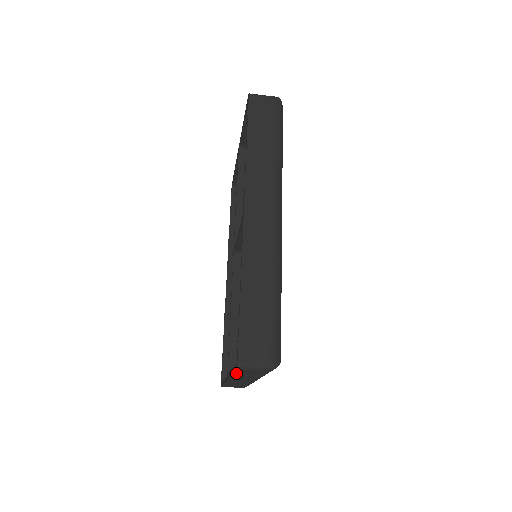
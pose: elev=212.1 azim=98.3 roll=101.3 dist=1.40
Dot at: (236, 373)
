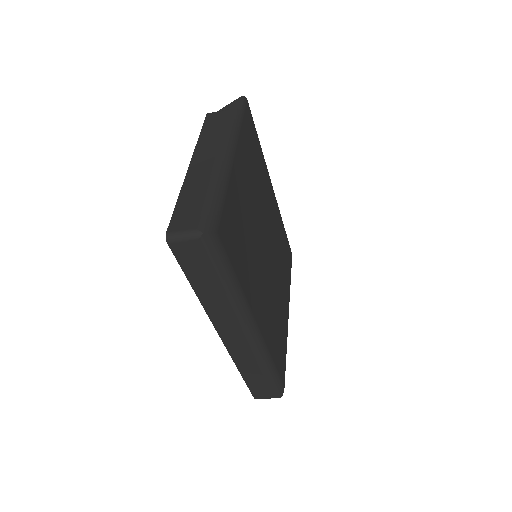
Dot at: occluded
